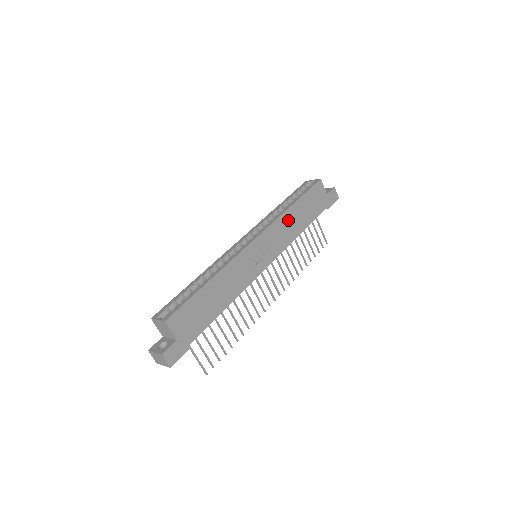
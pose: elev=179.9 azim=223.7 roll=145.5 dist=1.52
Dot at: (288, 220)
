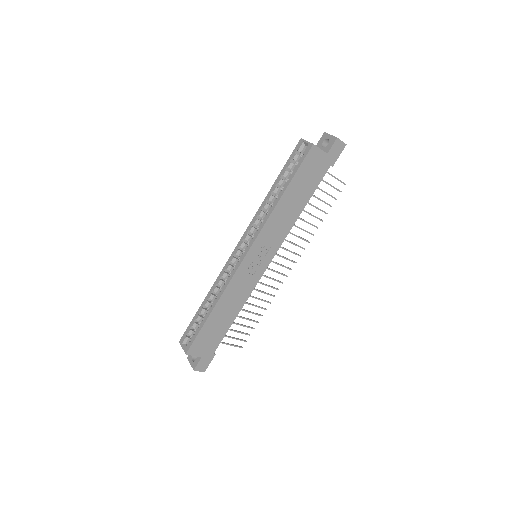
Dot at: (279, 215)
